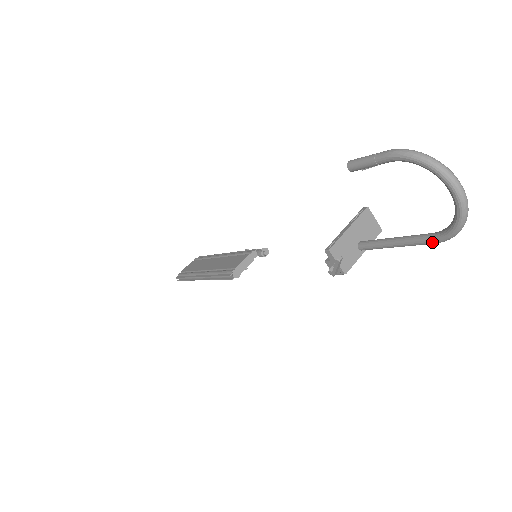
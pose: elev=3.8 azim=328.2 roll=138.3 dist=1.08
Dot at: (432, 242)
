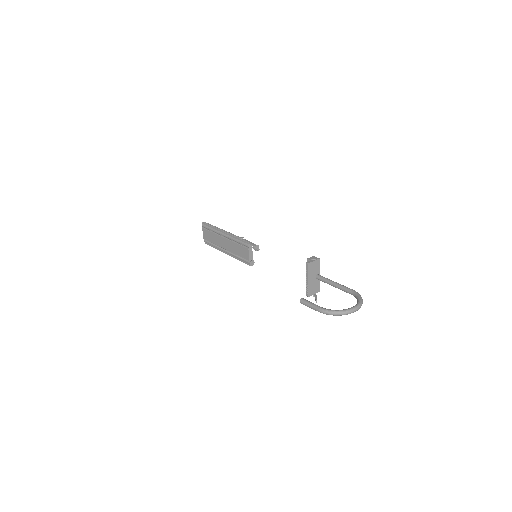
Dot at: (352, 294)
